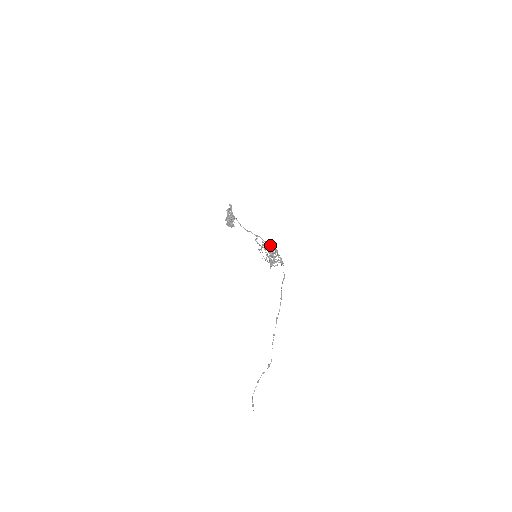
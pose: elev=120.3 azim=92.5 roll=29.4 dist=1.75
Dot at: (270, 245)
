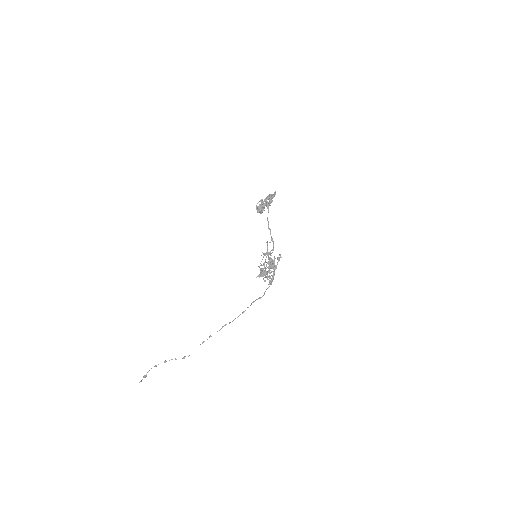
Dot at: (275, 258)
